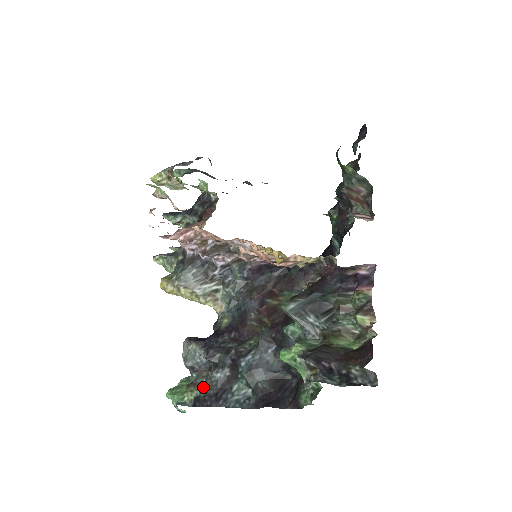
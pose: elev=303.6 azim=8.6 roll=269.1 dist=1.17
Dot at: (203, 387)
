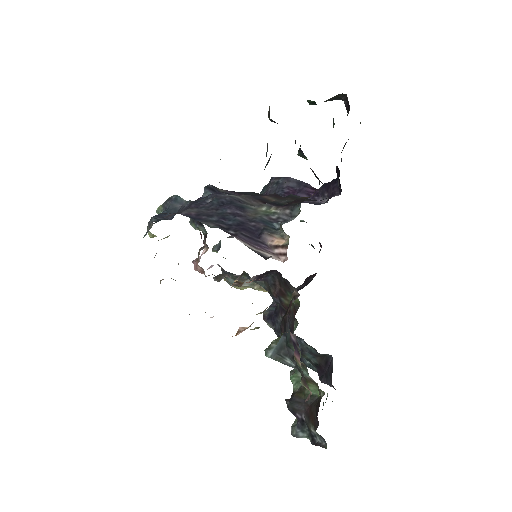
Dot at: occluded
